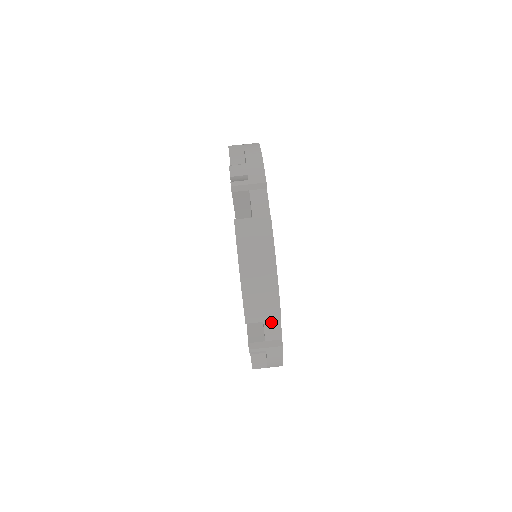
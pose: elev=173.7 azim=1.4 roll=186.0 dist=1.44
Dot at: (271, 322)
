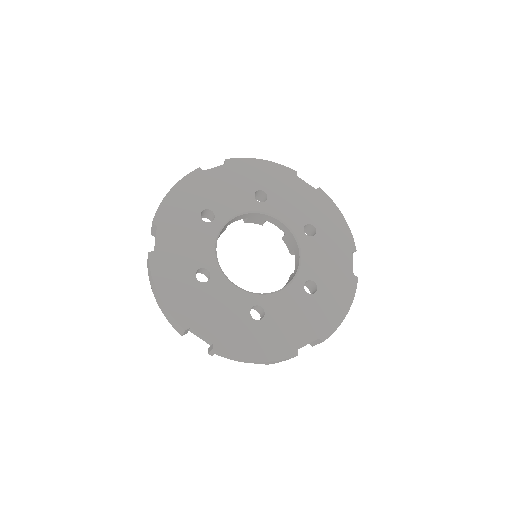
Dot at: (193, 332)
